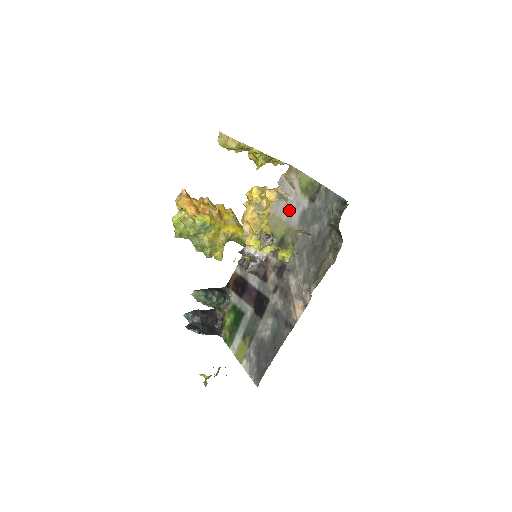
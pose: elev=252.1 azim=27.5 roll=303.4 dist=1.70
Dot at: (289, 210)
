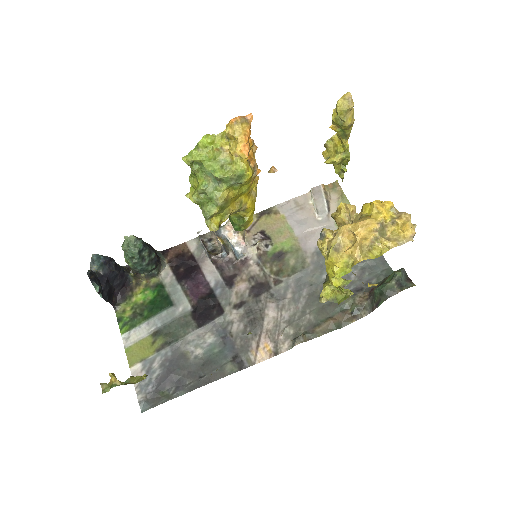
Dot at: (310, 228)
